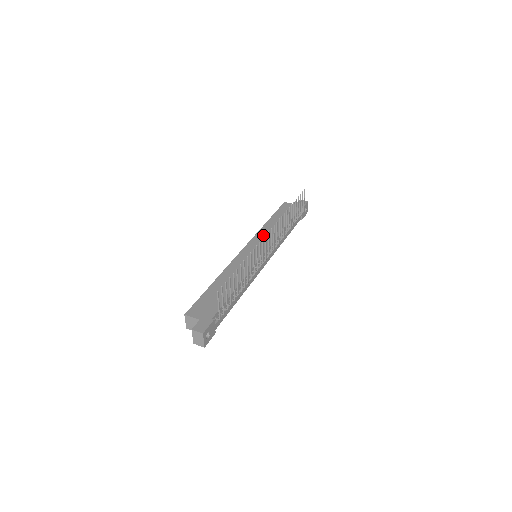
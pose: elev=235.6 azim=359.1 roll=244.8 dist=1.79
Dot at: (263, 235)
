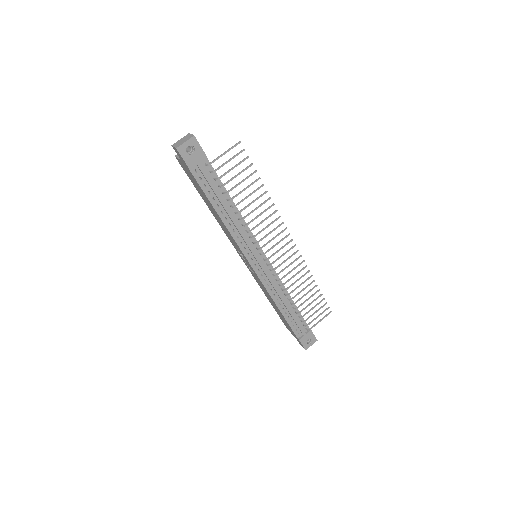
Dot at: occluded
